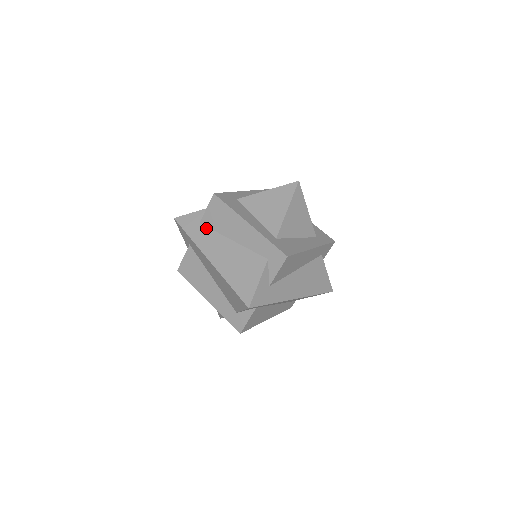
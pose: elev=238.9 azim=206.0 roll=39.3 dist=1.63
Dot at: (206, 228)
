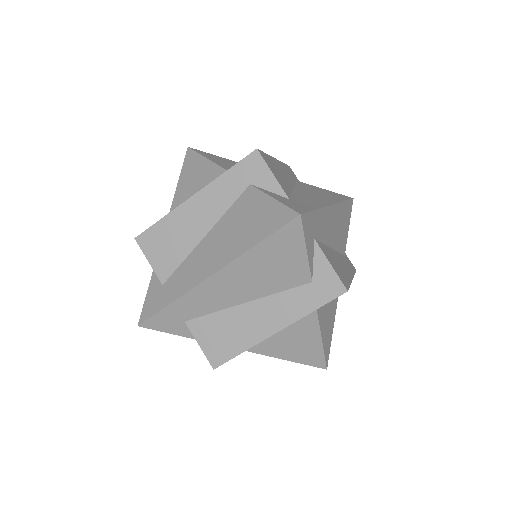
Dot at: (172, 275)
